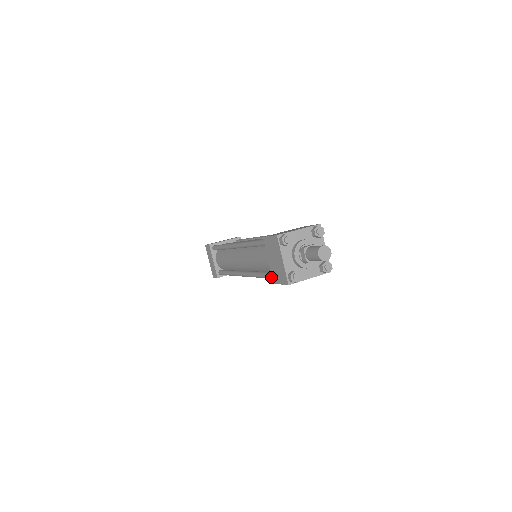
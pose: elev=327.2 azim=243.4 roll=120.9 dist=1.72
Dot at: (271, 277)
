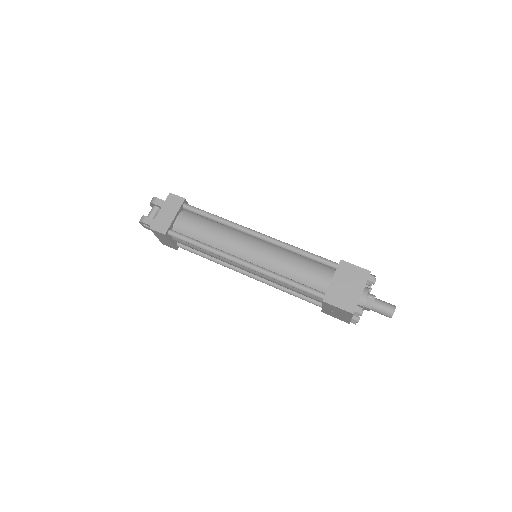
Dot at: (316, 293)
